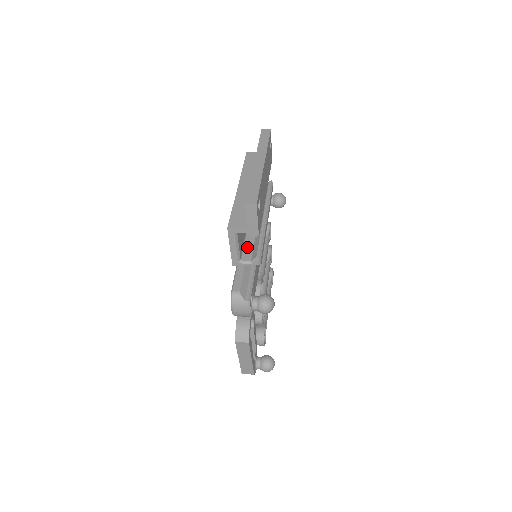
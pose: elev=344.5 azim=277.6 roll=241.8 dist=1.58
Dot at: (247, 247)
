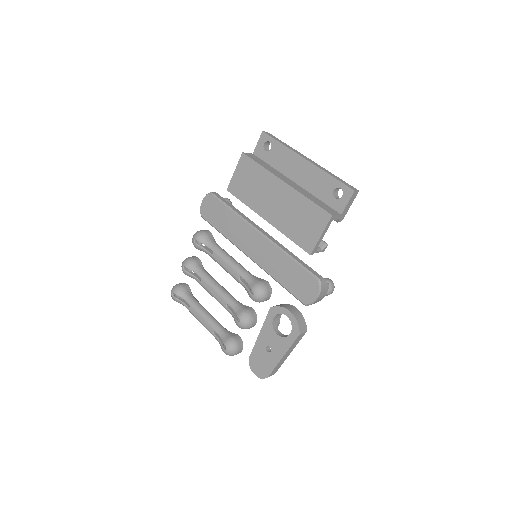
Dot at: occluded
